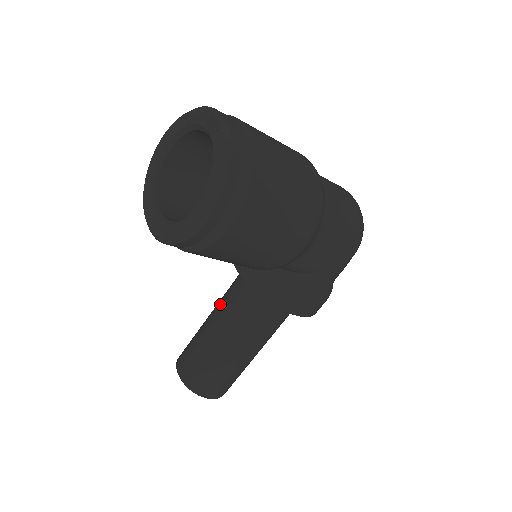
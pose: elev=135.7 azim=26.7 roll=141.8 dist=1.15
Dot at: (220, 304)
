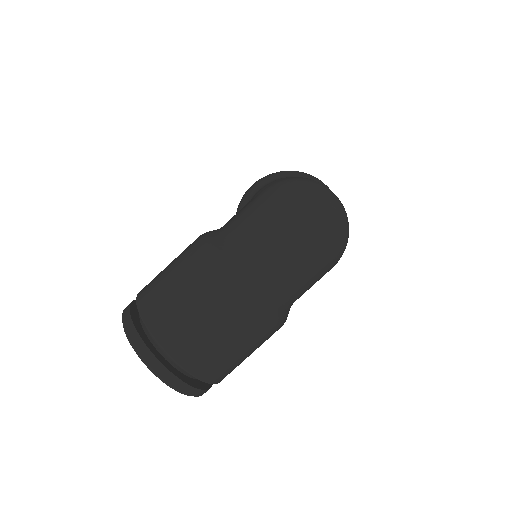
Dot at: occluded
